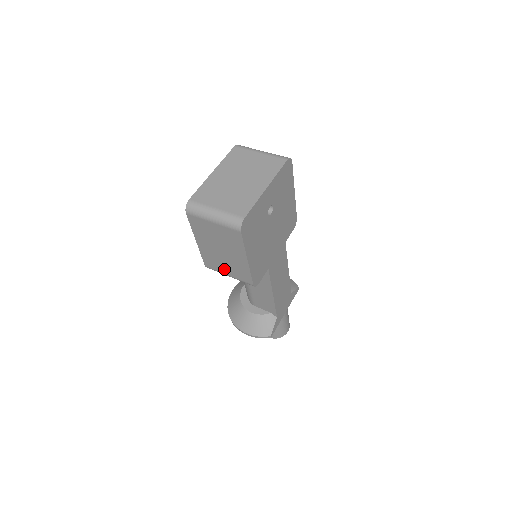
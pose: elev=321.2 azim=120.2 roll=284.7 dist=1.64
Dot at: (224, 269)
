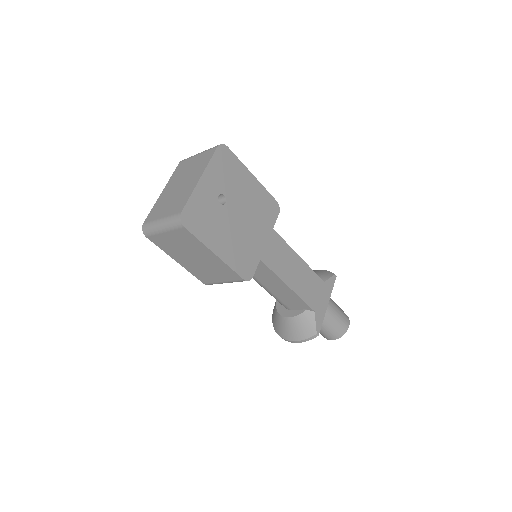
Dot at: (215, 277)
